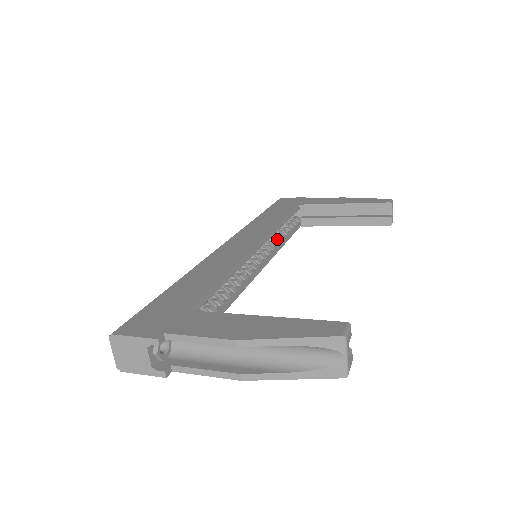
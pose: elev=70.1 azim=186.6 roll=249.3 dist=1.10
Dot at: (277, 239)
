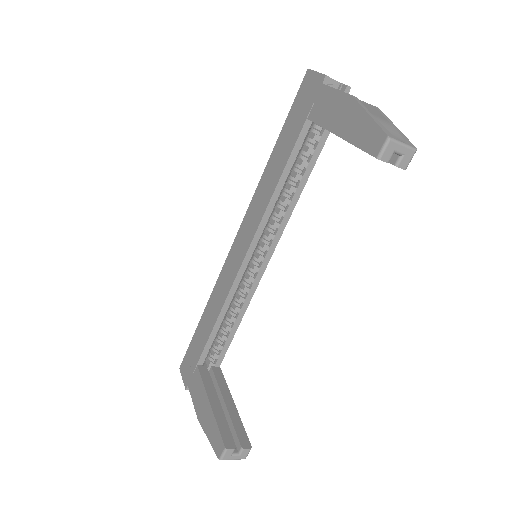
Dot at: (284, 203)
